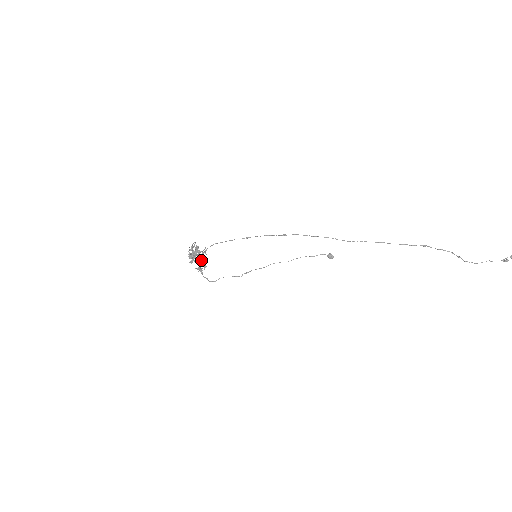
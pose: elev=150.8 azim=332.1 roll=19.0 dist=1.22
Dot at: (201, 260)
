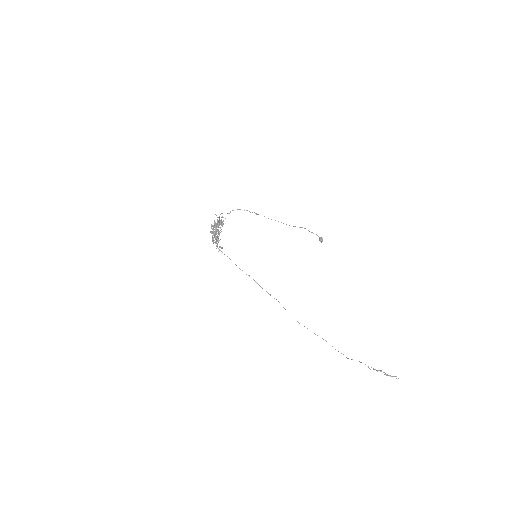
Dot at: (223, 217)
